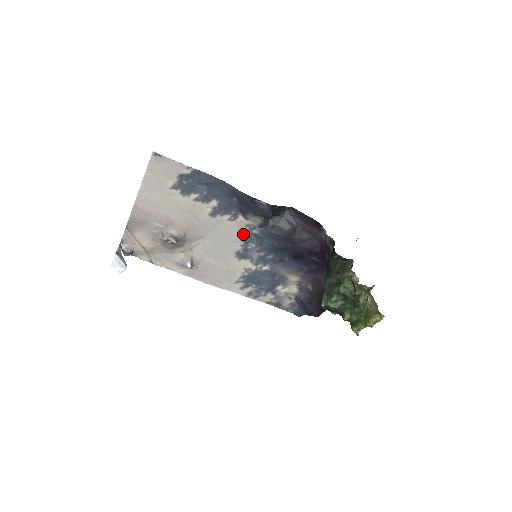
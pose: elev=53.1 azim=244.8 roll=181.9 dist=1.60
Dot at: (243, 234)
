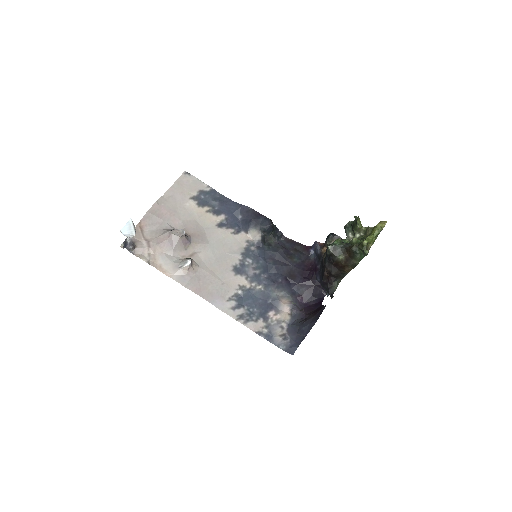
Dot at: (242, 249)
